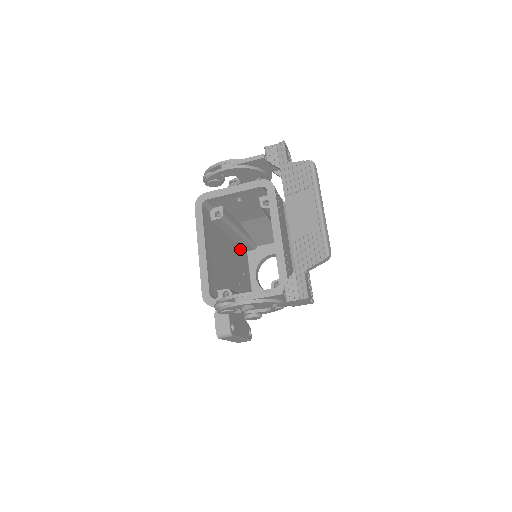
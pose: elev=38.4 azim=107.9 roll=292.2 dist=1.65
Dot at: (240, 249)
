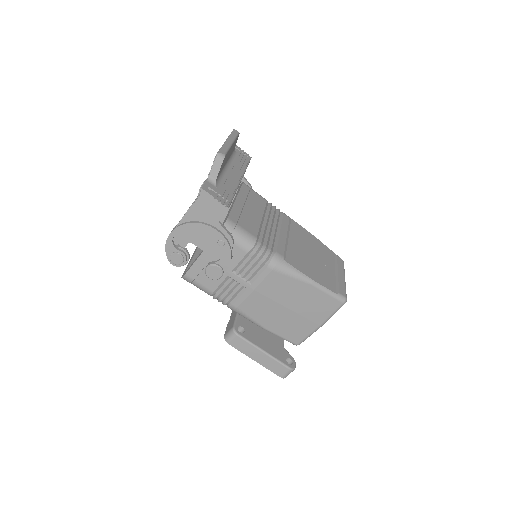
Dot at: occluded
